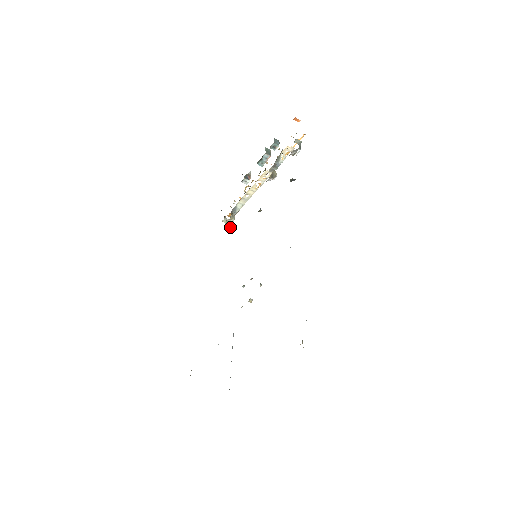
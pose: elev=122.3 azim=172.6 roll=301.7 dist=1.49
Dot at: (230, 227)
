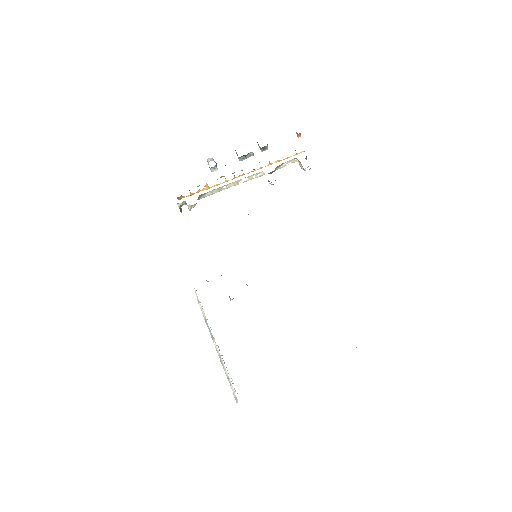
Dot at: (181, 211)
